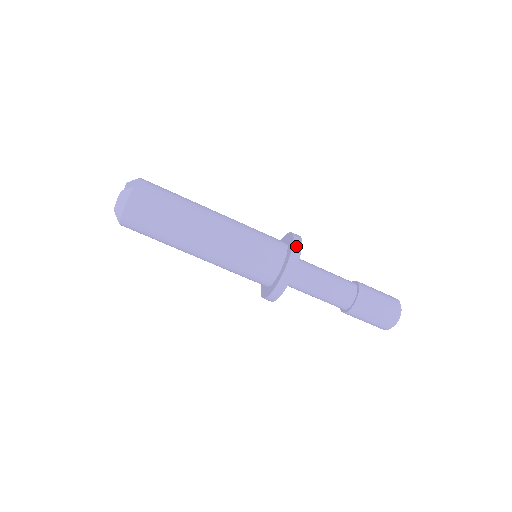
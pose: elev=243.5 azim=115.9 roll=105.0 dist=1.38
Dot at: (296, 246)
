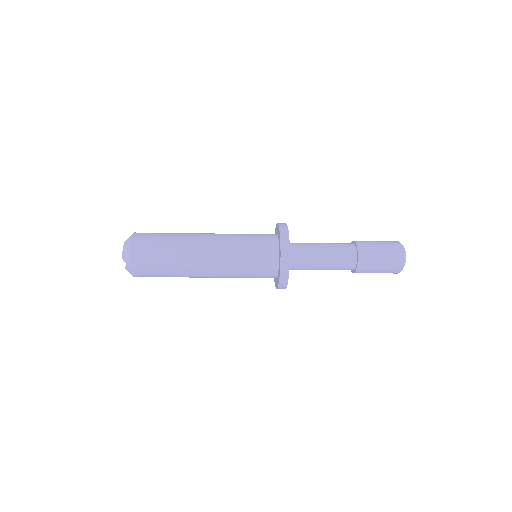
Dot at: (281, 287)
